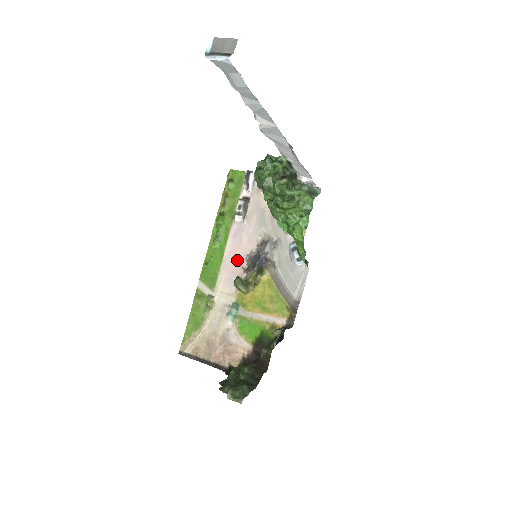
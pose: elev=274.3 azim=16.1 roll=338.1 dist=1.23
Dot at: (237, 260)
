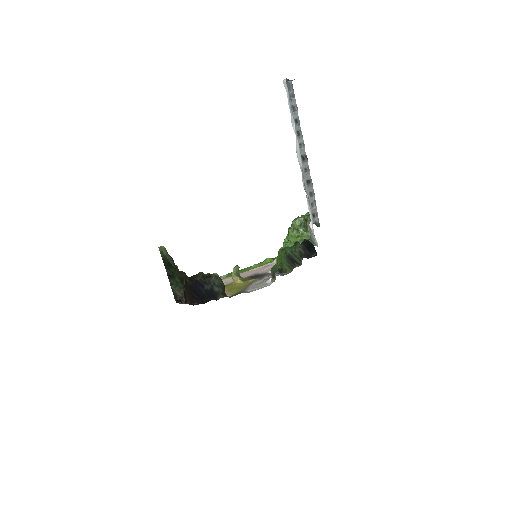
Dot at: (251, 273)
